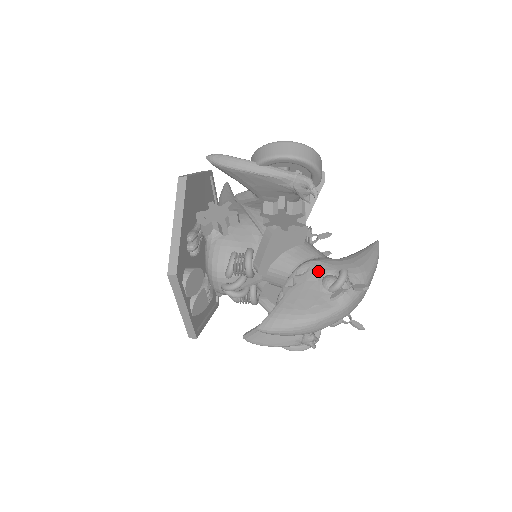
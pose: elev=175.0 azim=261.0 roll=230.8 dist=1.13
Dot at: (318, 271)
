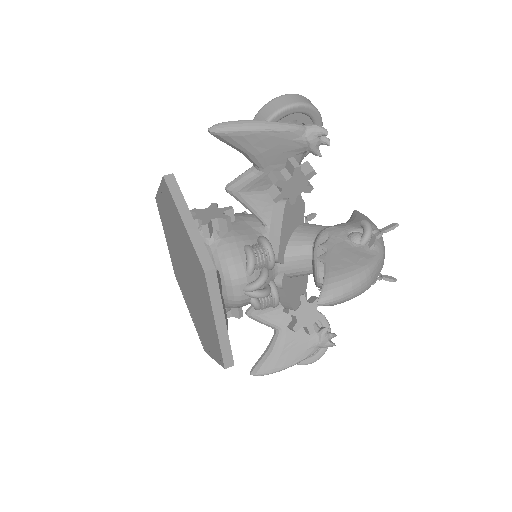
Dot at: (339, 233)
